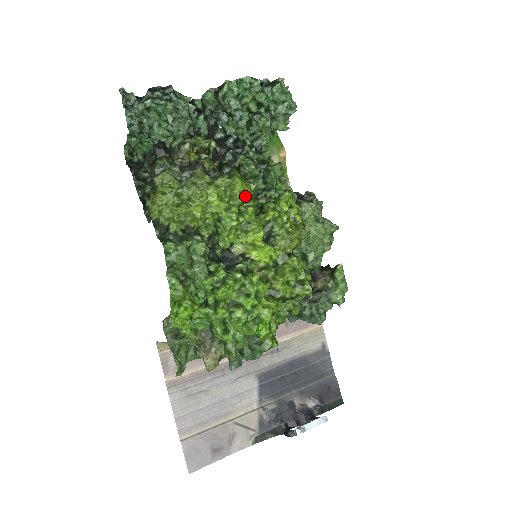
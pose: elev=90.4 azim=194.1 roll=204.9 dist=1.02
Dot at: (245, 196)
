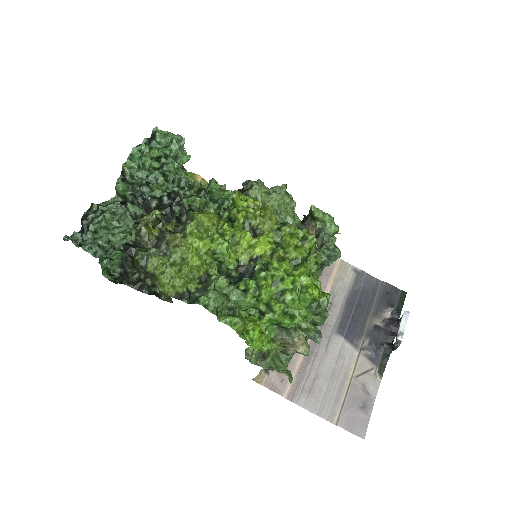
Dot at: (214, 221)
